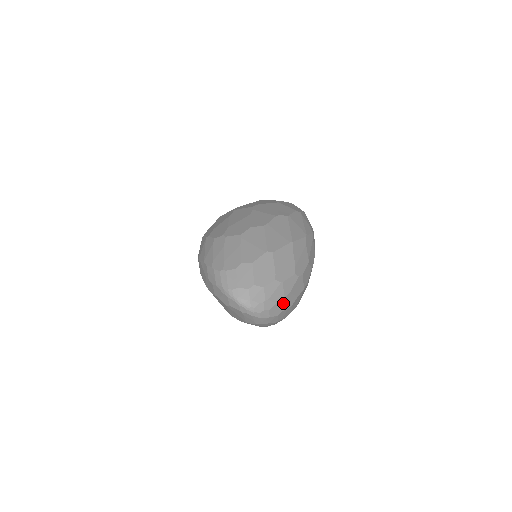
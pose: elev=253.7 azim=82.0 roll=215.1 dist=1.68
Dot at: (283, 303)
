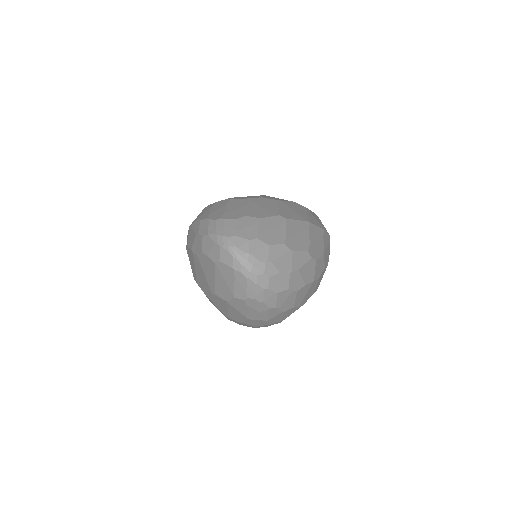
Dot at: (288, 278)
